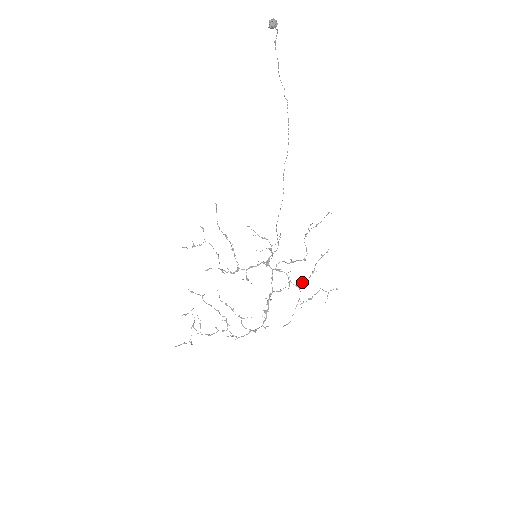
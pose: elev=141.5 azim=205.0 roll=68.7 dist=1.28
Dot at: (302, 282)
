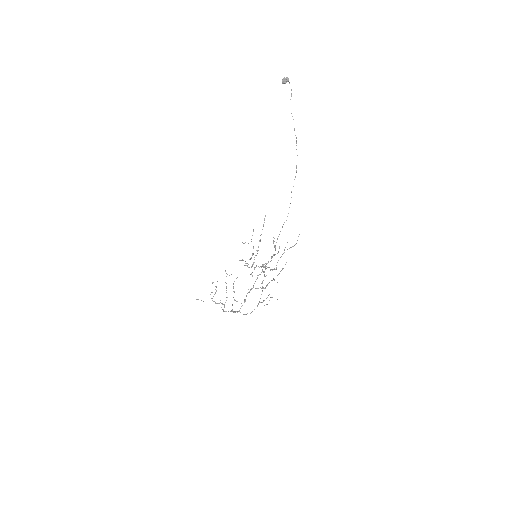
Dot at: (266, 285)
